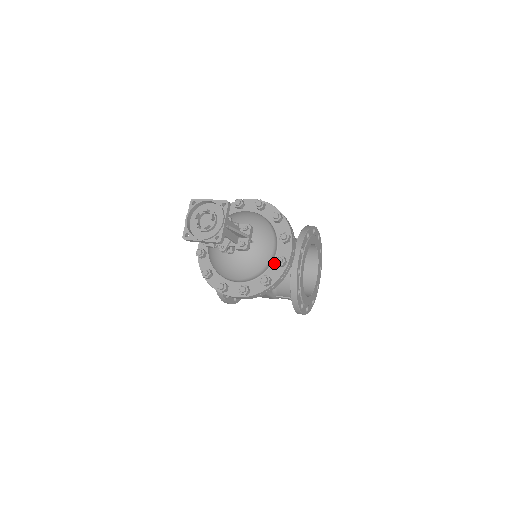
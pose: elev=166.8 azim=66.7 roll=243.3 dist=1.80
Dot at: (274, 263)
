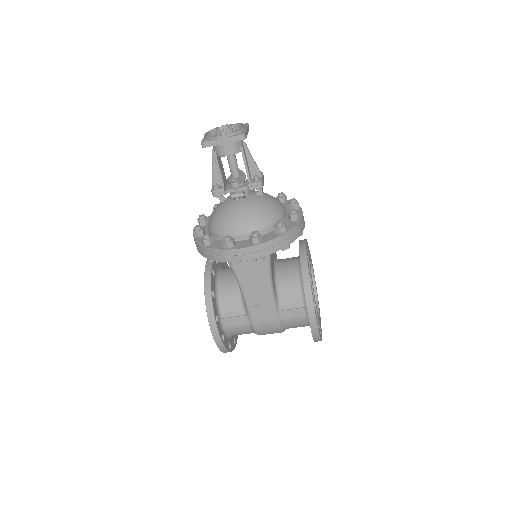
Dot at: (286, 221)
